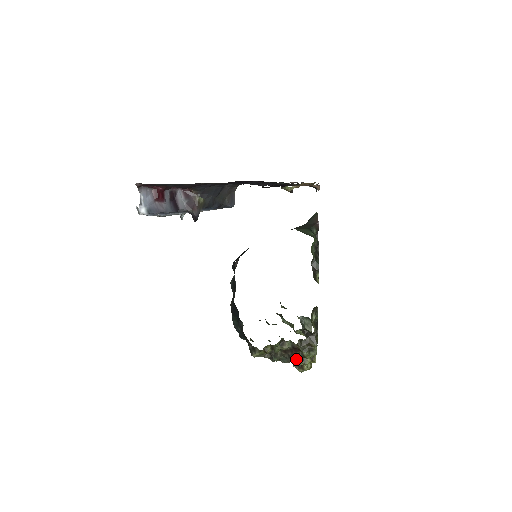
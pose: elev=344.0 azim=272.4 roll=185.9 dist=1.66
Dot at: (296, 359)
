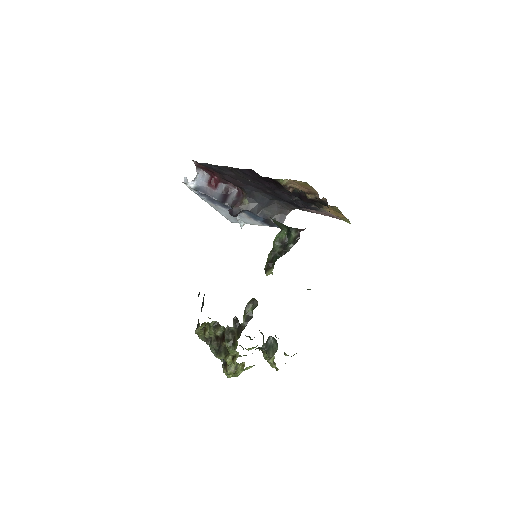
Dot at: (221, 350)
